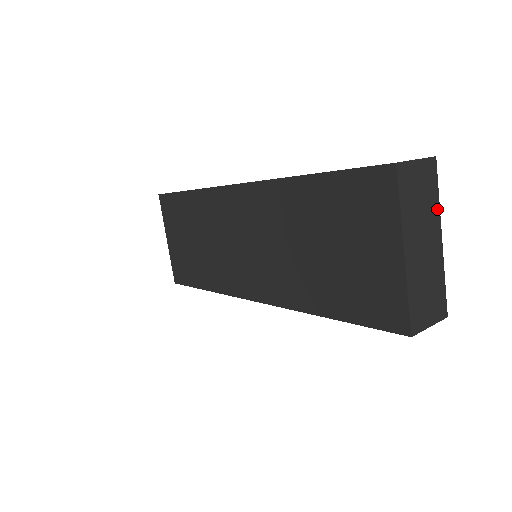
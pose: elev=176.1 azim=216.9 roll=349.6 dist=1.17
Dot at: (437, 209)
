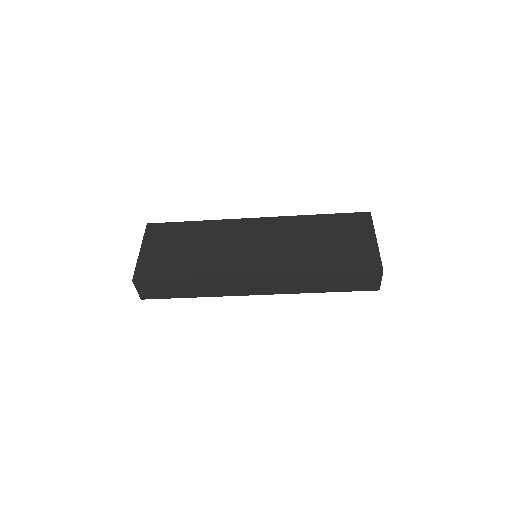
Dot at: occluded
